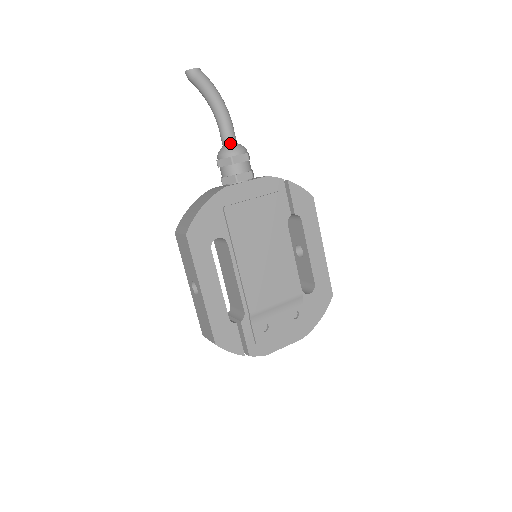
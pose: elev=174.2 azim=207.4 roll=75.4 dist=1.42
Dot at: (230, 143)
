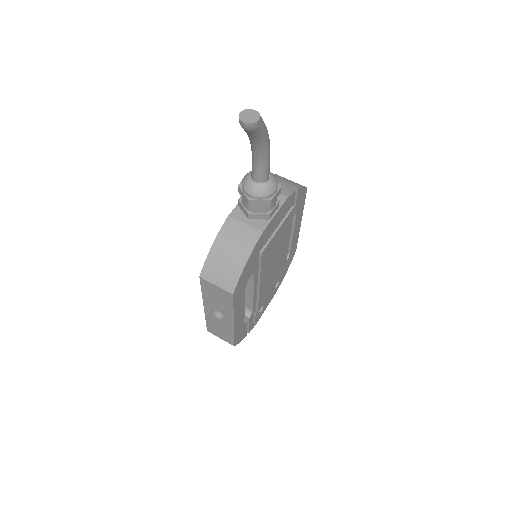
Dot at: (266, 180)
